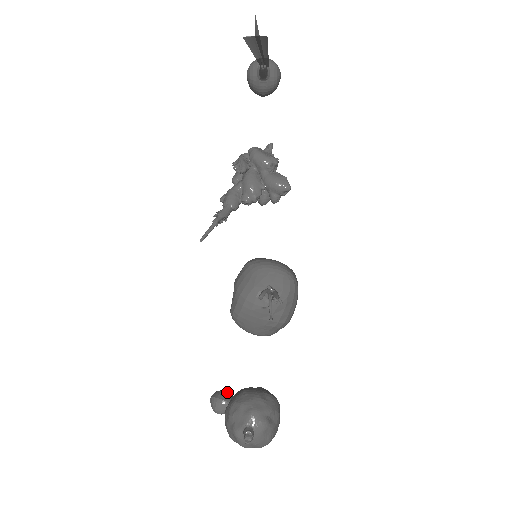
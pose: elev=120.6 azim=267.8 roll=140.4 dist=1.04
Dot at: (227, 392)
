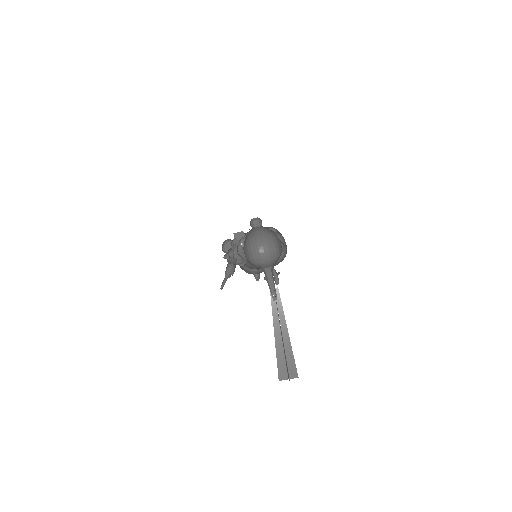
Dot at: occluded
